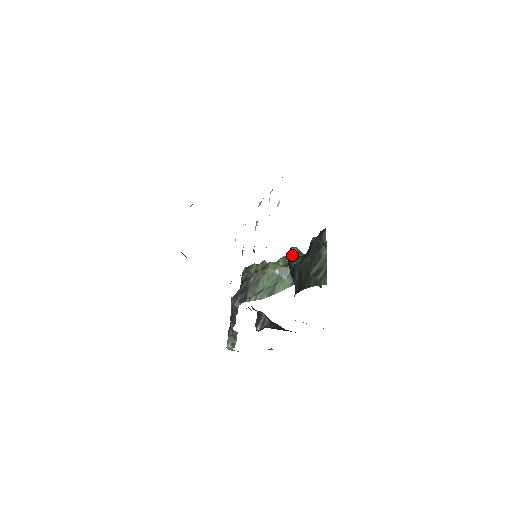
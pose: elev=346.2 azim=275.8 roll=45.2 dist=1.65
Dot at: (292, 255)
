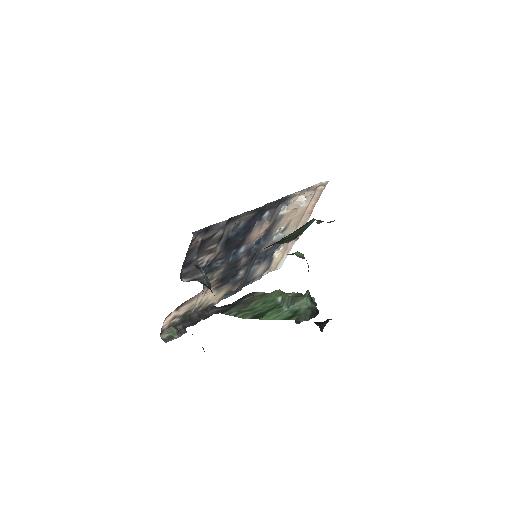
Dot at: occluded
